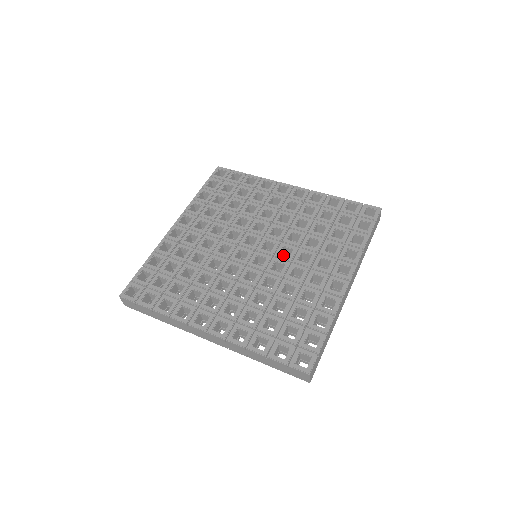
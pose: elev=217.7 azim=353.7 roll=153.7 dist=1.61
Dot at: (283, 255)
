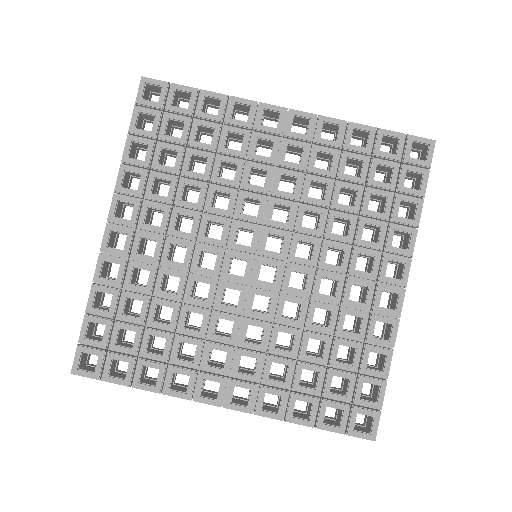
Dot at: occluded
